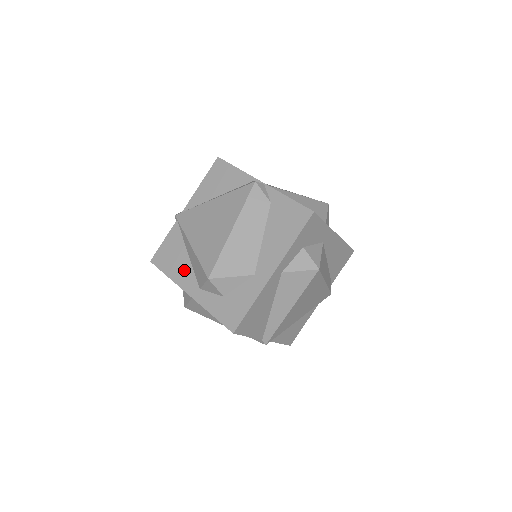
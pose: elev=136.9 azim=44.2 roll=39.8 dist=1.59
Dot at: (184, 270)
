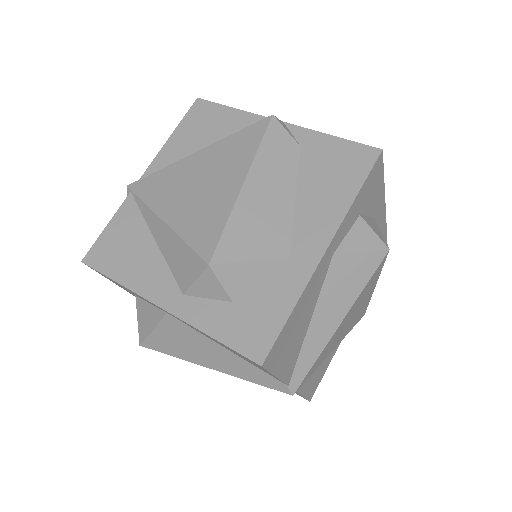
Dot at: (149, 267)
